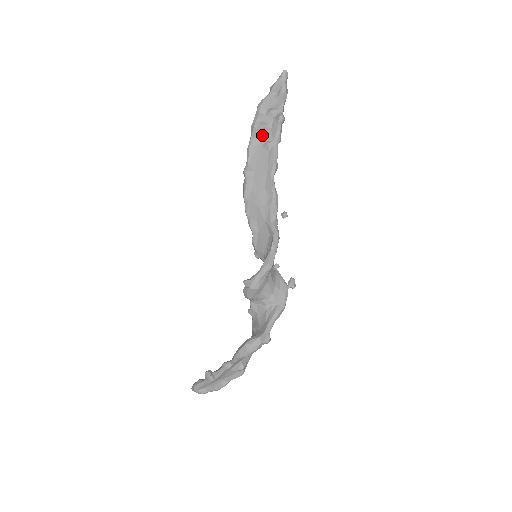
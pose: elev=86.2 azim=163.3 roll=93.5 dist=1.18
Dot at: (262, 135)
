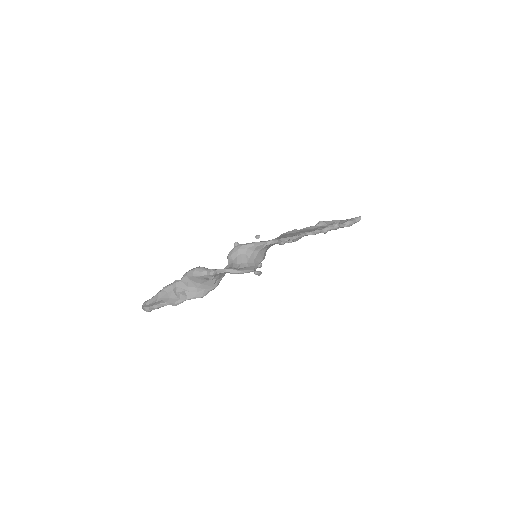
Dot at: (320, 227)
